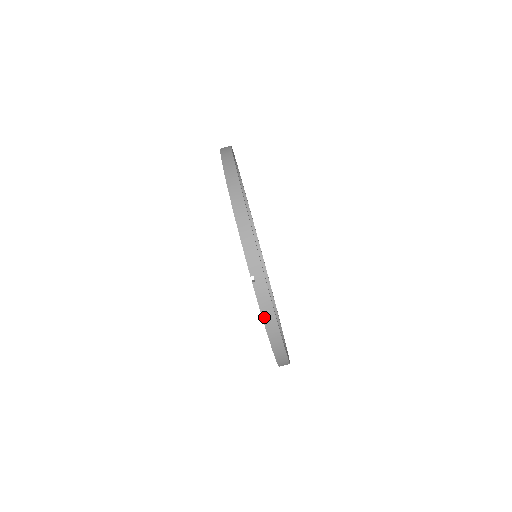
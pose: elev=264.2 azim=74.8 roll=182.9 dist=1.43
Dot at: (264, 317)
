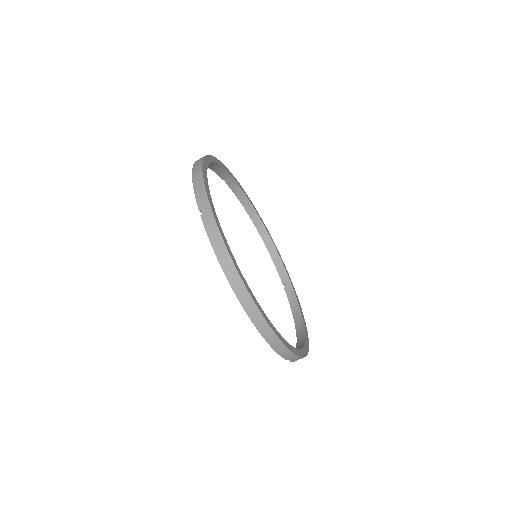
Dot at: occluded
